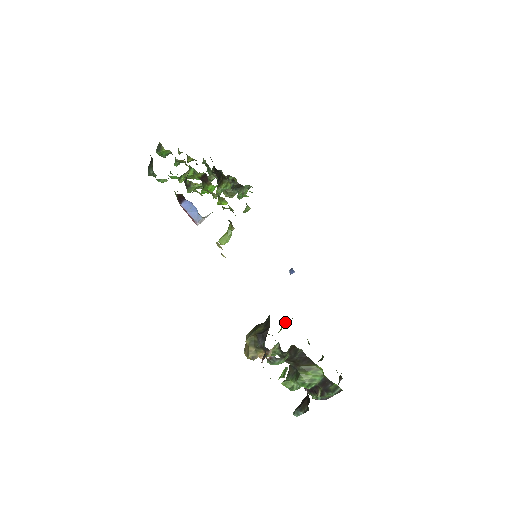
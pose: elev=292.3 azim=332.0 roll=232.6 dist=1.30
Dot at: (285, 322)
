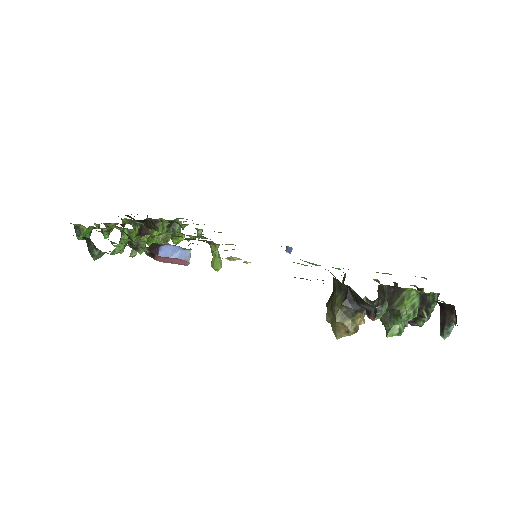
Dot at: (343, 281)
